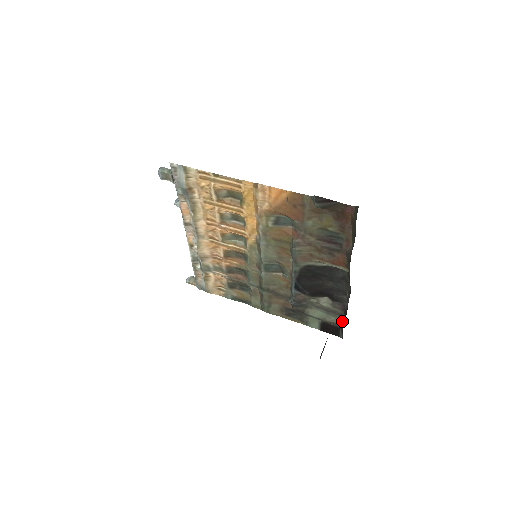
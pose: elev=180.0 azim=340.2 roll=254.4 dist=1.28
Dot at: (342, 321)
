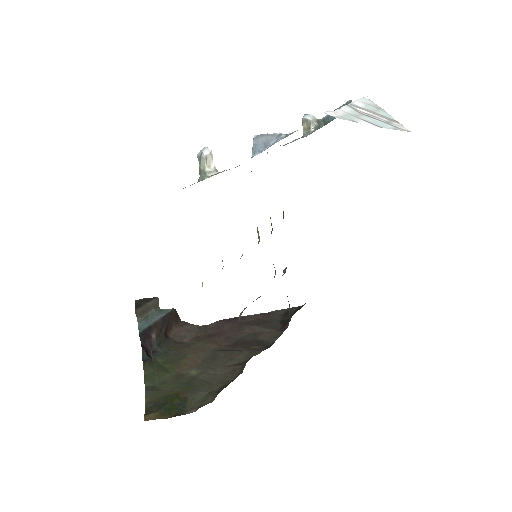
Dot at: occluded
